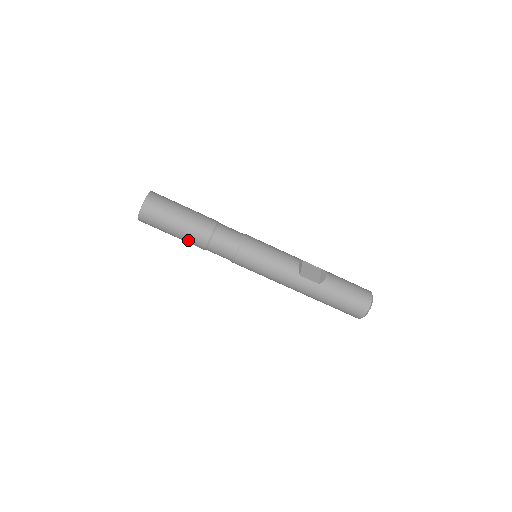
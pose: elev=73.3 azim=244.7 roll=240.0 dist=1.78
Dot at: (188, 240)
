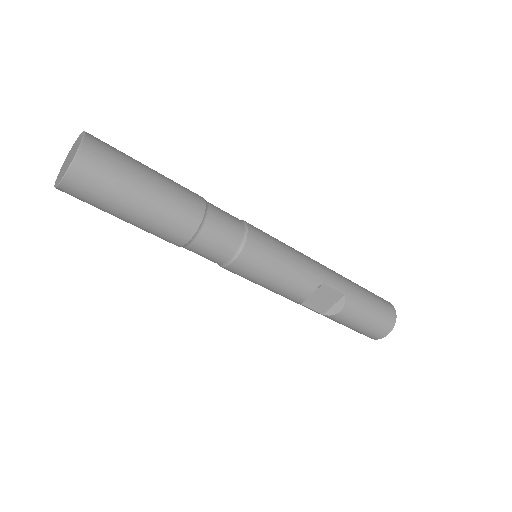
Dot at: occluded
